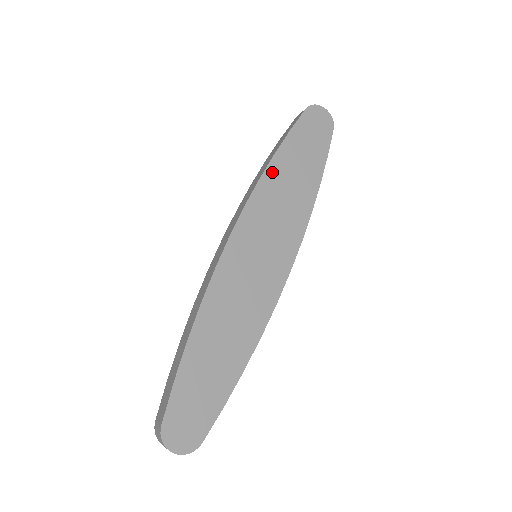
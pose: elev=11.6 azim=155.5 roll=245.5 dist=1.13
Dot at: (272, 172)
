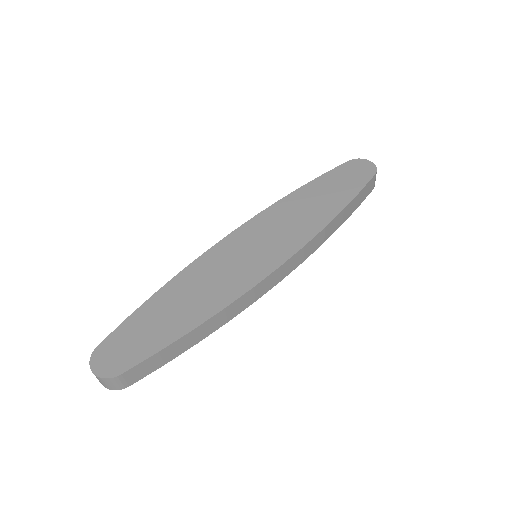
Dot at: (294, 197)
